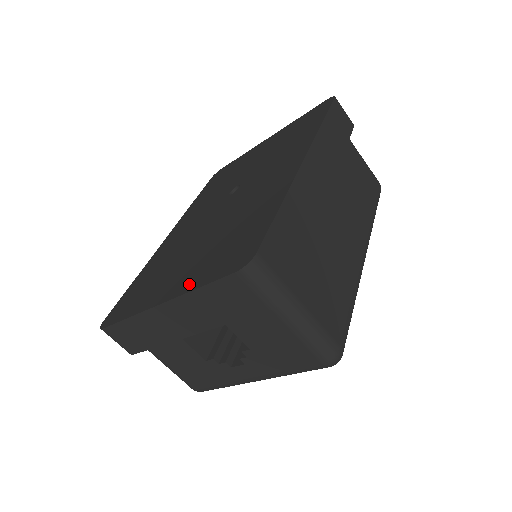
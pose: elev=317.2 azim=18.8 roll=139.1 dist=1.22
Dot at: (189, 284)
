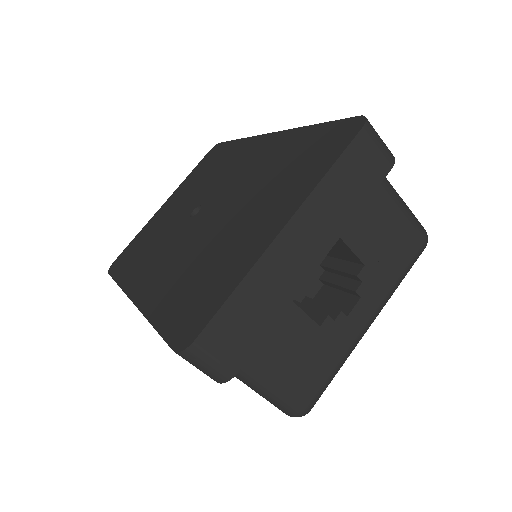
Dot at: (303, 190)
